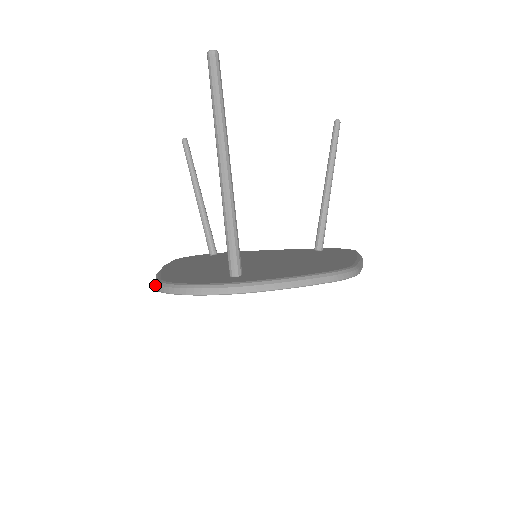
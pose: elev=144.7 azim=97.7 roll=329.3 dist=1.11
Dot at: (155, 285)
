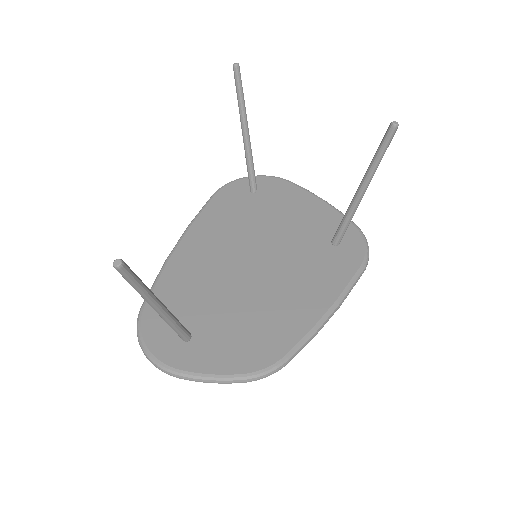
Dot at: (139, 312)
